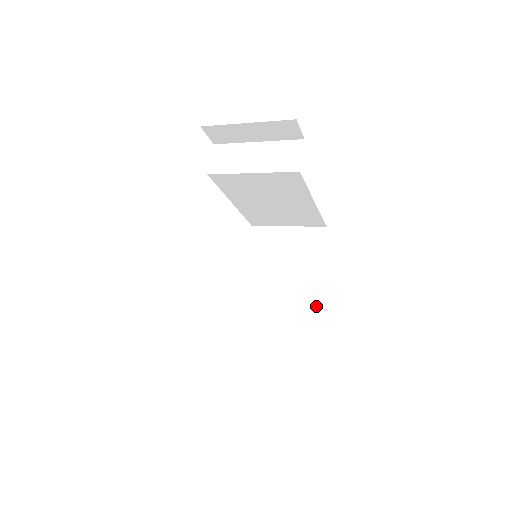
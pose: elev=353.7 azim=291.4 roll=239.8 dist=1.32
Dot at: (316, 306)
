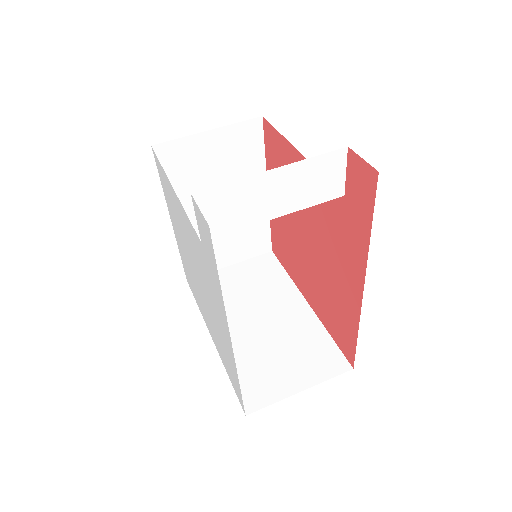
Dot at: occluded
